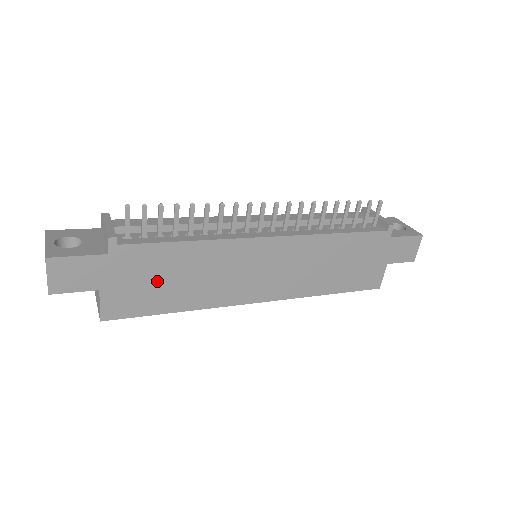
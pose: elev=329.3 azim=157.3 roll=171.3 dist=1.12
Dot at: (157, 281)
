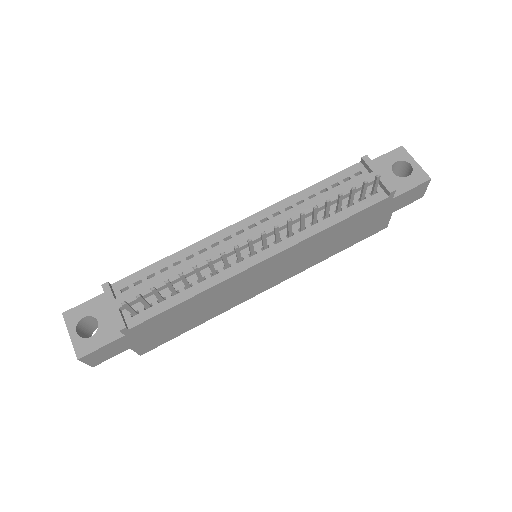
Dot at: (174, 324)
